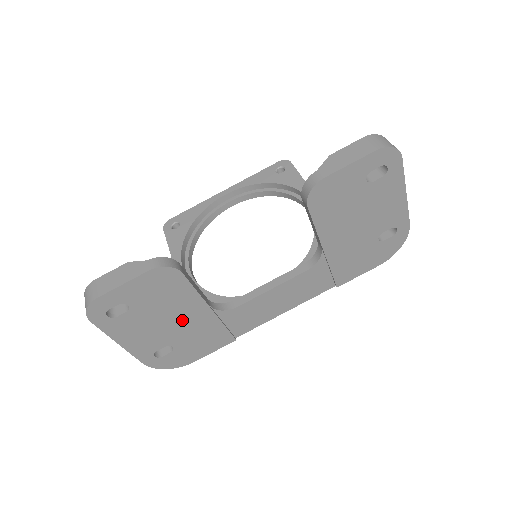
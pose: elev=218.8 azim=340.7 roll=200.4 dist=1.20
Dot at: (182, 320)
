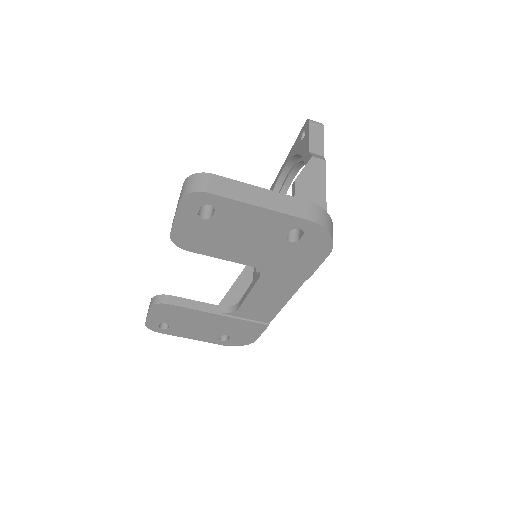
Dot at: (209, 323)
